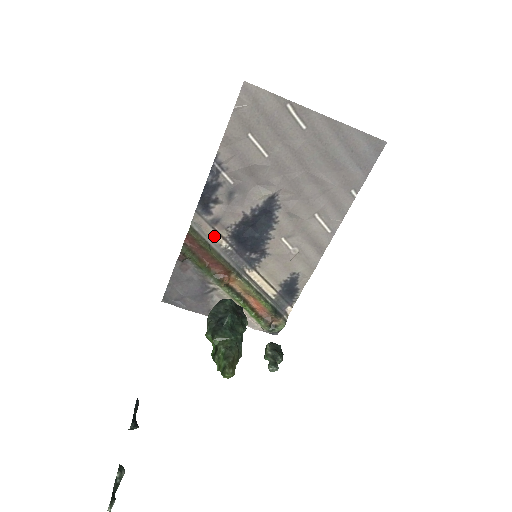
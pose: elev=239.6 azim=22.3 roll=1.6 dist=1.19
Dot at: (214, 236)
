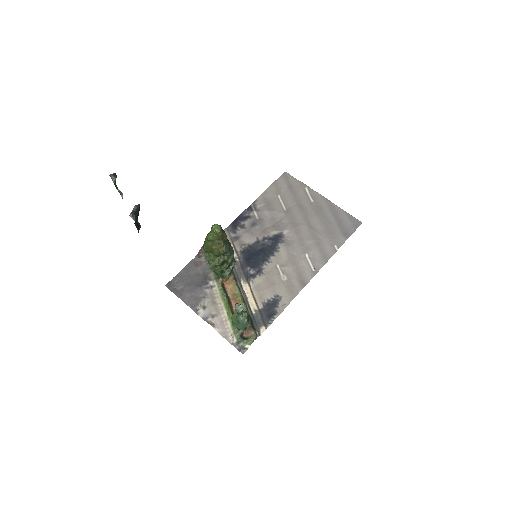
Dot at: occluded
